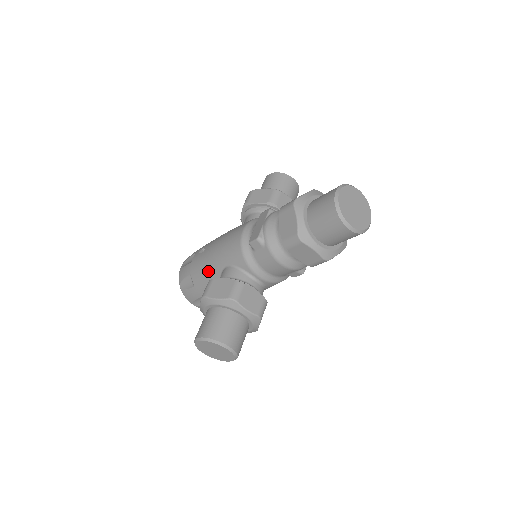
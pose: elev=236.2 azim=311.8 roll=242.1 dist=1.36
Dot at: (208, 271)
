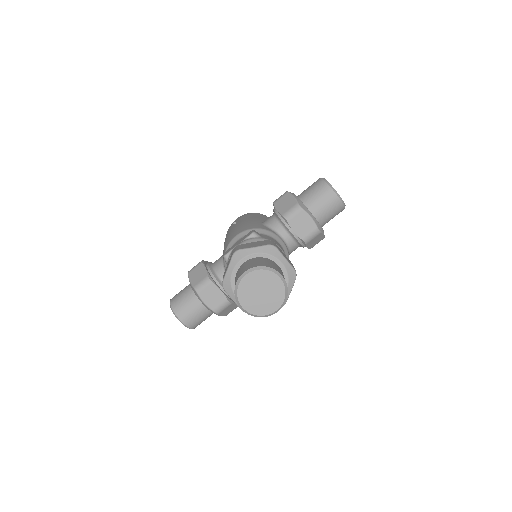
Dot at: occluded
